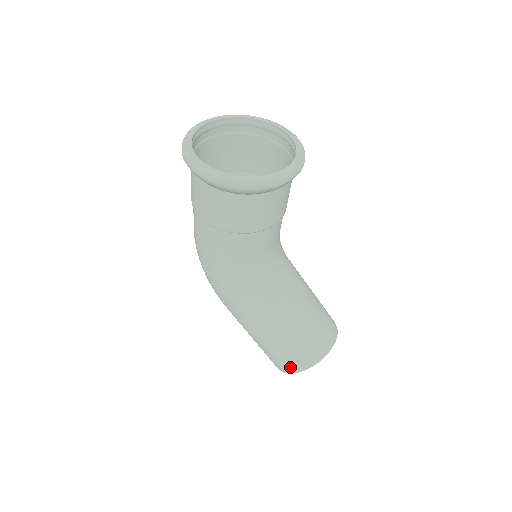
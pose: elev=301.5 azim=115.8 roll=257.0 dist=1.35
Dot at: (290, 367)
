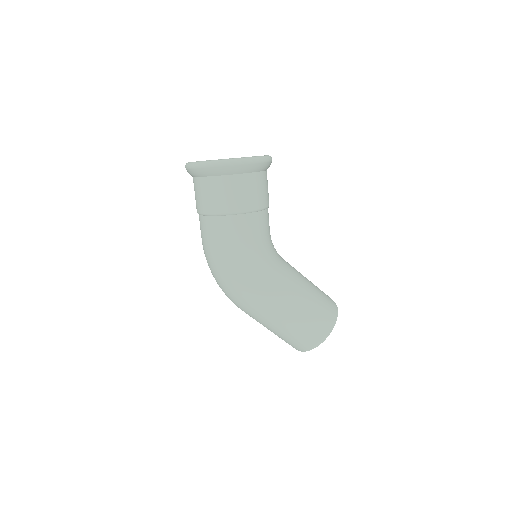
Dot at: (326, 328)
